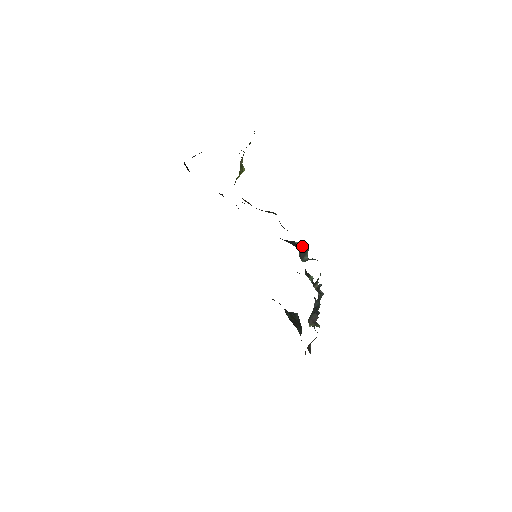
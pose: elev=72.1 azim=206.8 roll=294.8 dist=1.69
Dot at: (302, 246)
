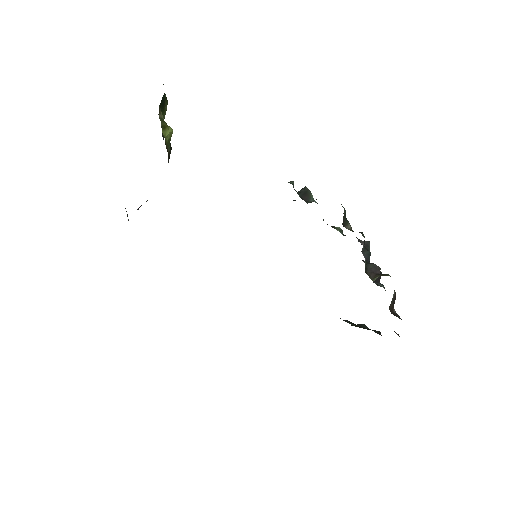
Dot at: (299, 191)
